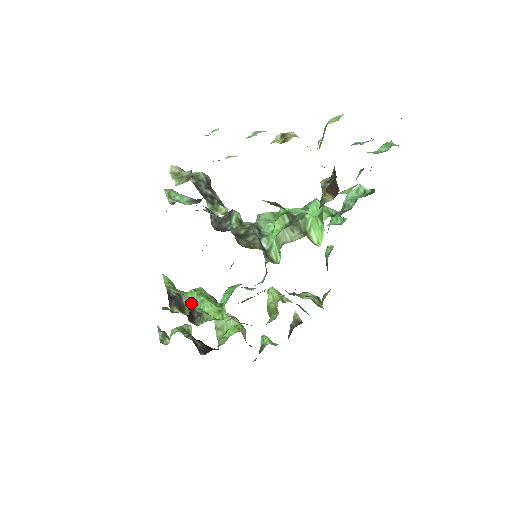
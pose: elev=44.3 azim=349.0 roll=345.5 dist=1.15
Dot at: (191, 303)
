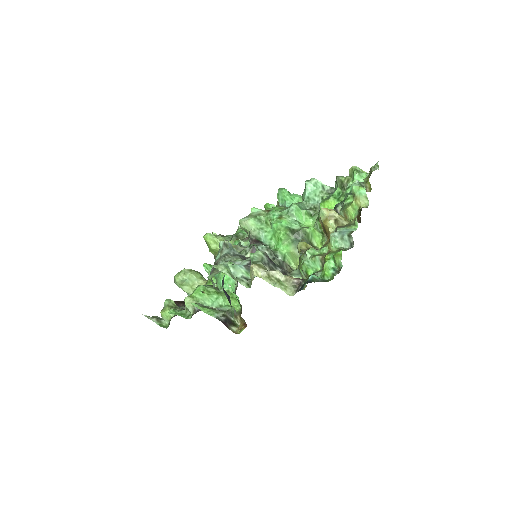
Dot at: (206, 303)
